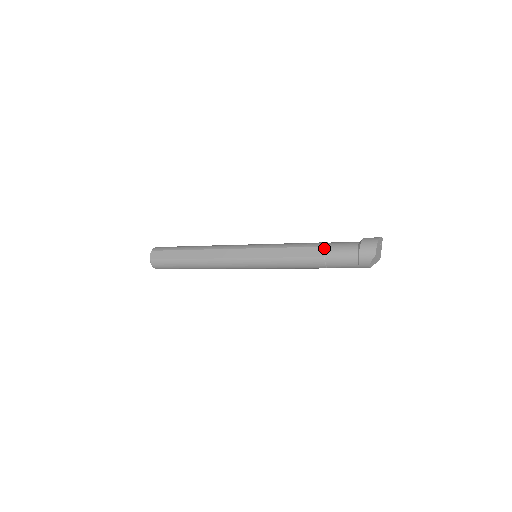
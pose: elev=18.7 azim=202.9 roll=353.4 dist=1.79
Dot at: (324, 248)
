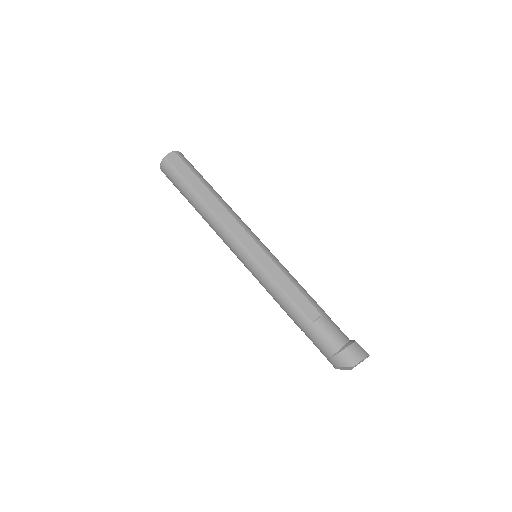
Dot at: (319, 314)
